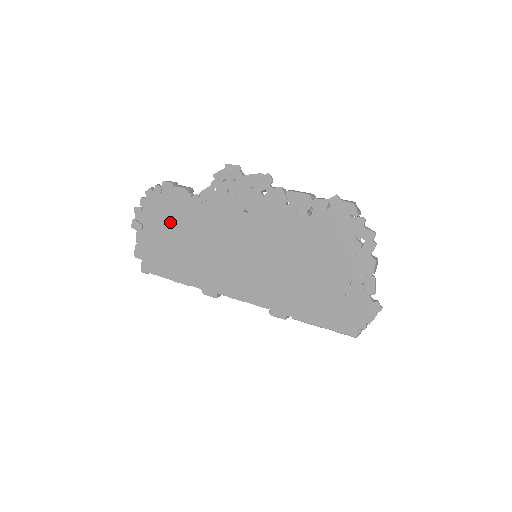
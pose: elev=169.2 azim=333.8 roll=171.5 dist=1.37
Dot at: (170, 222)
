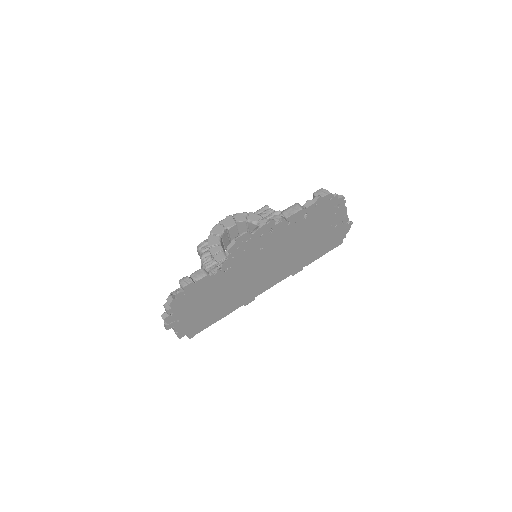
Dot at: (202, 300)
